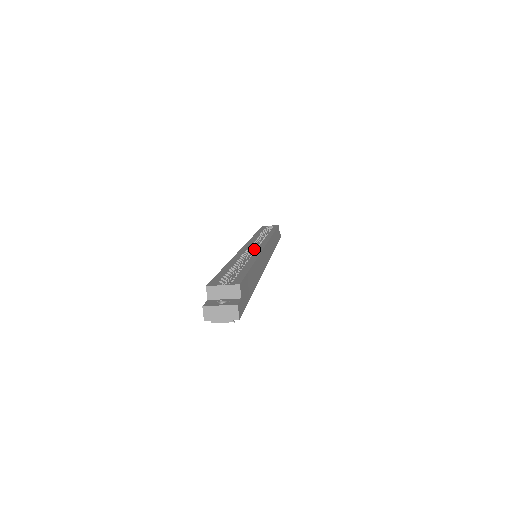
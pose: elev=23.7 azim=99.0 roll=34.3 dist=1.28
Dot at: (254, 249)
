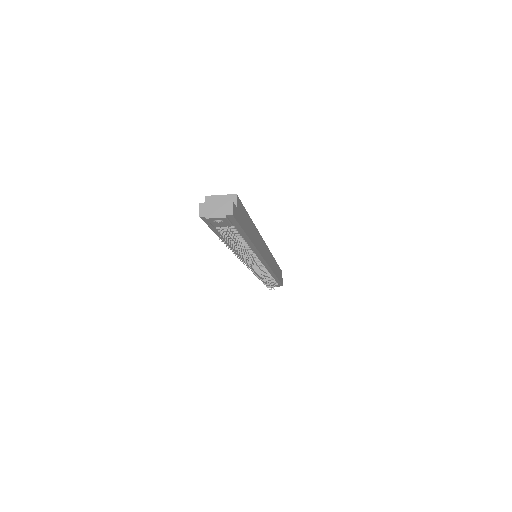
Dot at: occluded
